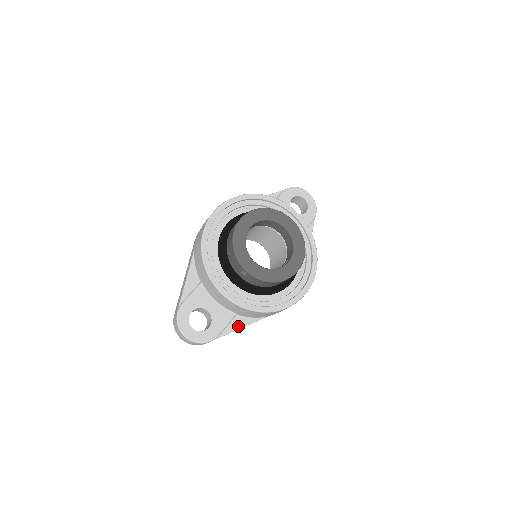
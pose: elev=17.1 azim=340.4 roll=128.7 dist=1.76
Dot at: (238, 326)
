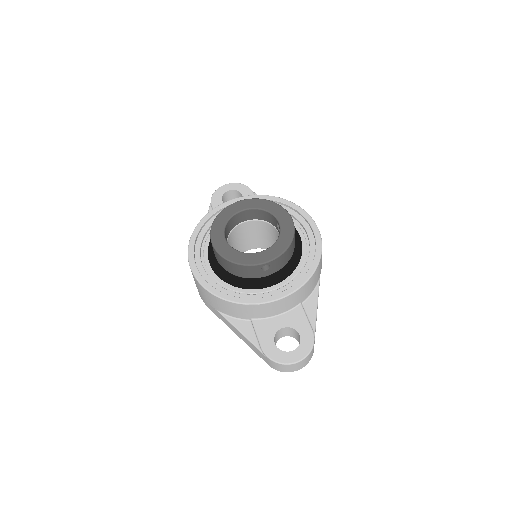
Dot at: (314, 308)
